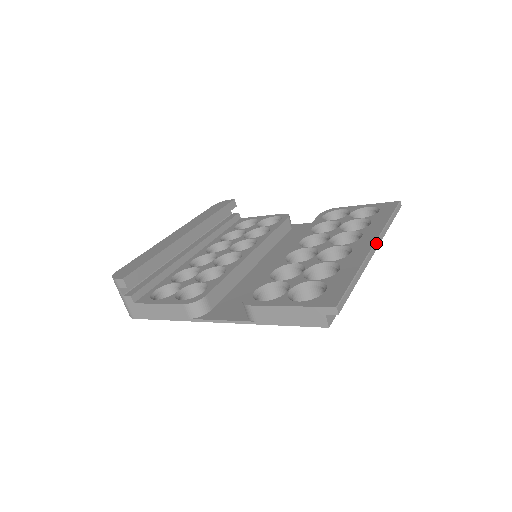
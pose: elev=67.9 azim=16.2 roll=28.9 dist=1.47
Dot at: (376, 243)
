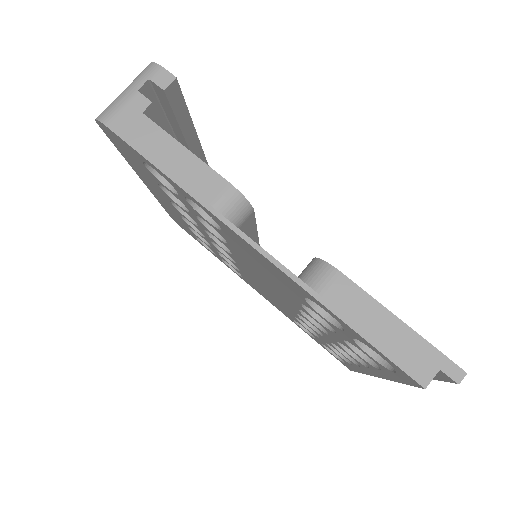
Dot at: occluded
